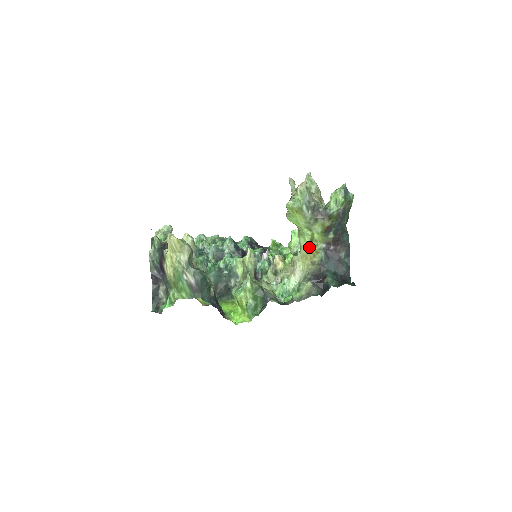
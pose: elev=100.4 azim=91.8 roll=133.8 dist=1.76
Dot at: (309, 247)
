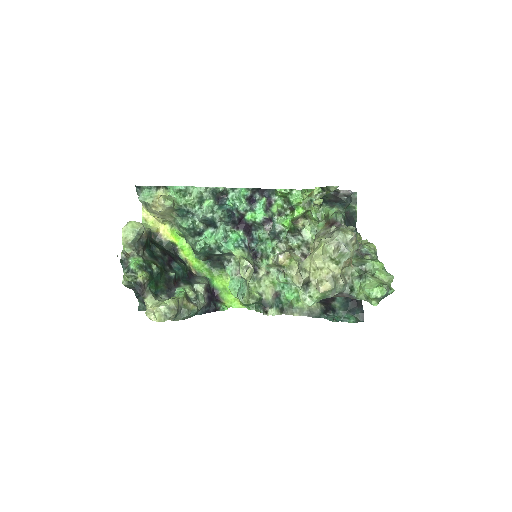
Dot at: occluded
